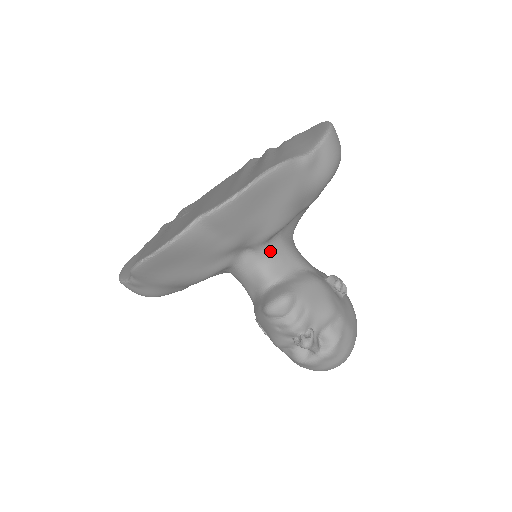
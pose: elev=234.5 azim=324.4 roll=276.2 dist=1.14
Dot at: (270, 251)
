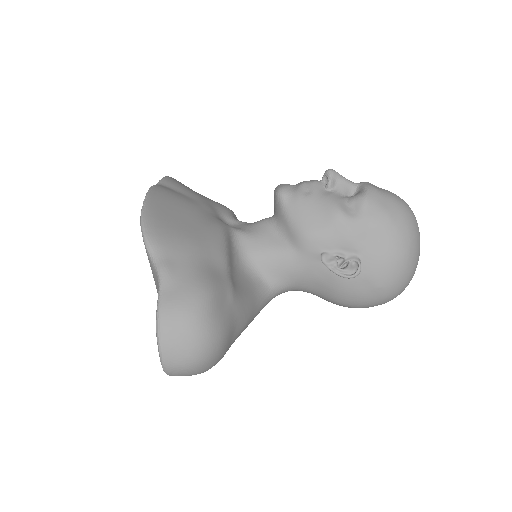
Dot at: occluded
